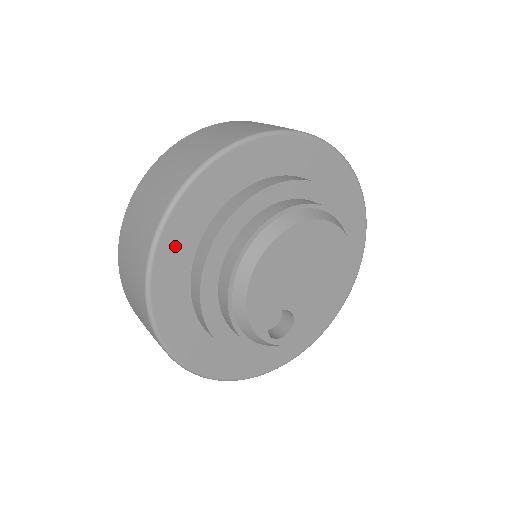
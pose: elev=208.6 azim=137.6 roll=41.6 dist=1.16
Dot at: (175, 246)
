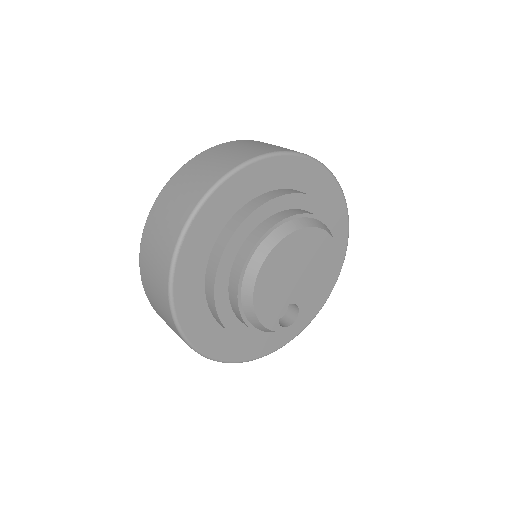
Dot at: (187, 285)
